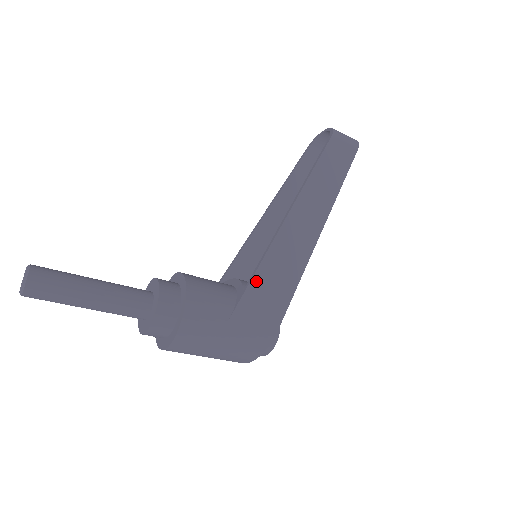
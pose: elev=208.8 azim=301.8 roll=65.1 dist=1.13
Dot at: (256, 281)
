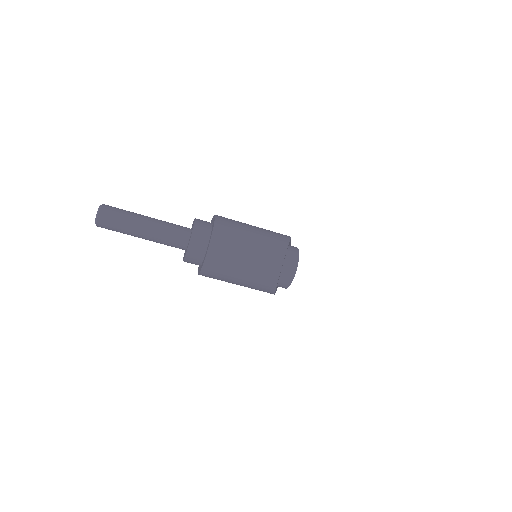
Dot at: occluded
